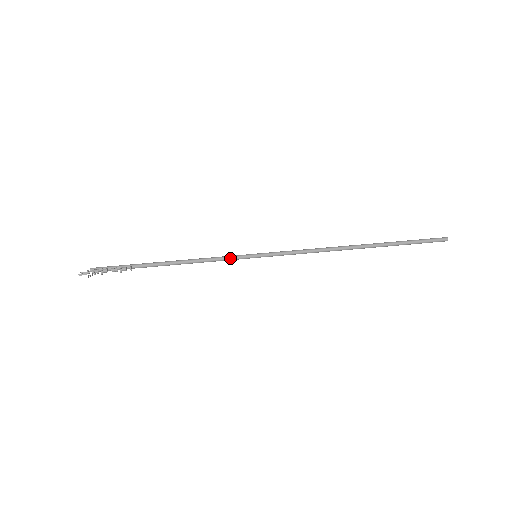
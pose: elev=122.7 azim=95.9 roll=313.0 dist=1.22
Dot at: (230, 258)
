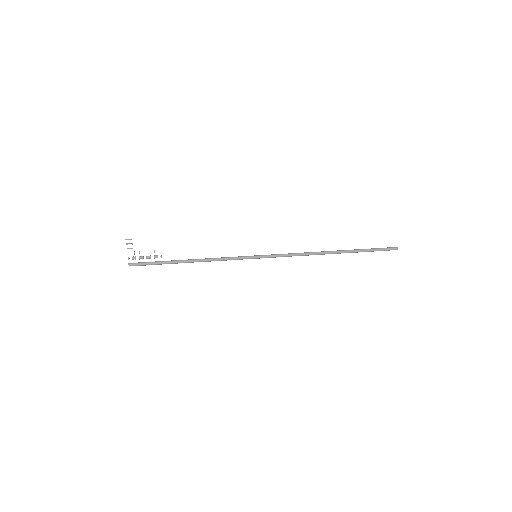
Dot at: (236, 257)
